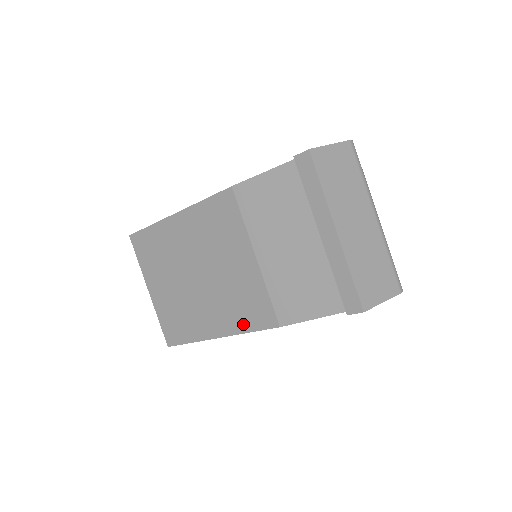
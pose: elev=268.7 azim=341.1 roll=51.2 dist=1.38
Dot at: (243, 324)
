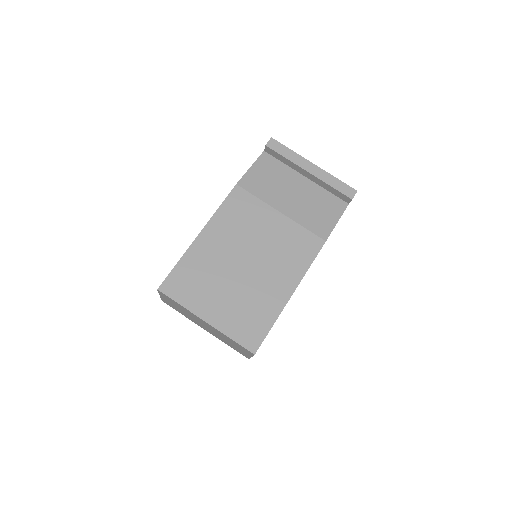
Dot at: (303, 264)
